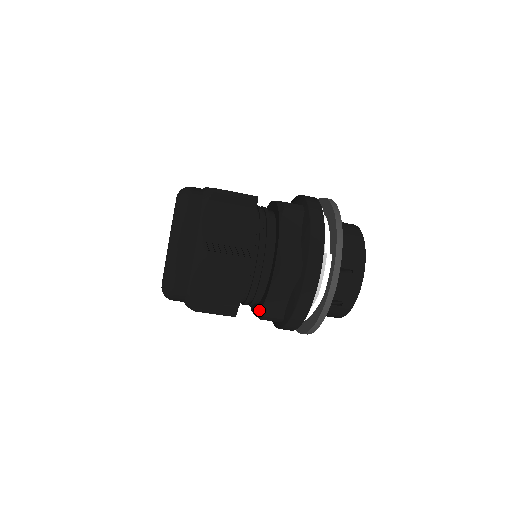
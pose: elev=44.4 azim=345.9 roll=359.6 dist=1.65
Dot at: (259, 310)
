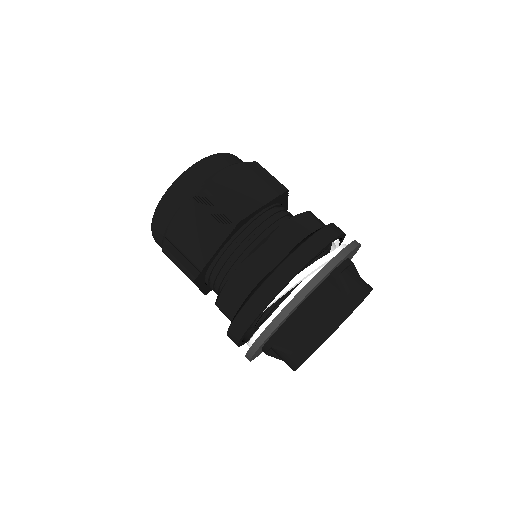
Dot at: occluded
